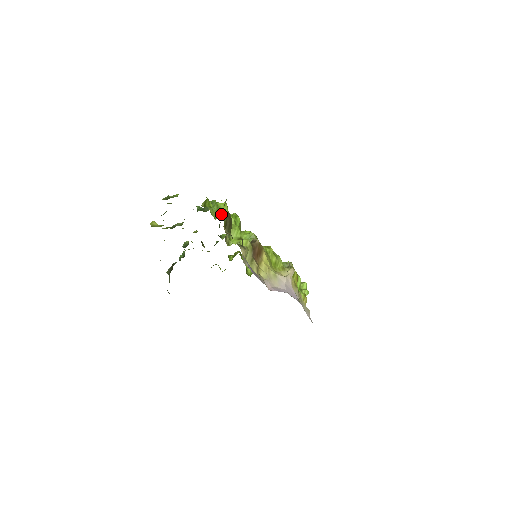
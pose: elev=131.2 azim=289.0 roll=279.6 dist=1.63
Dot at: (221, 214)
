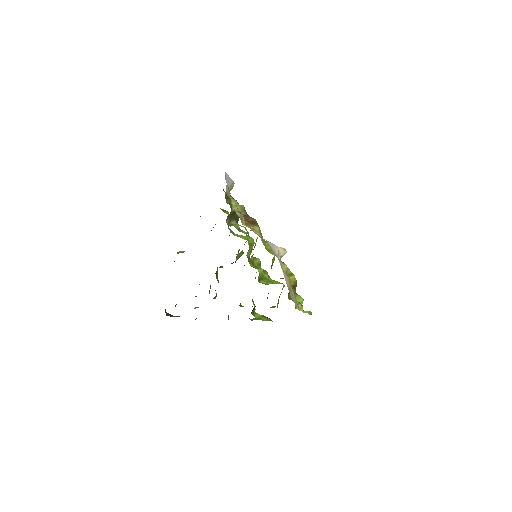
Dot at: (239, 236)
